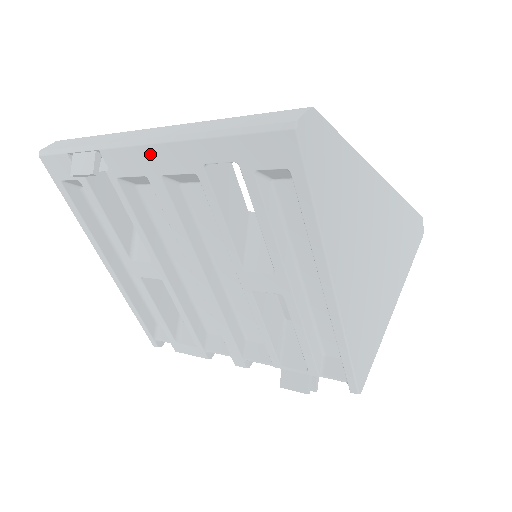
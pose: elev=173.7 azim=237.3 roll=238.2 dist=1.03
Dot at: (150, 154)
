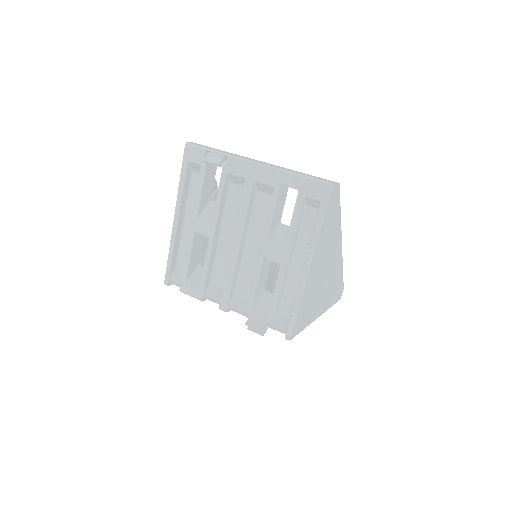
Dot at: (256, 169)
